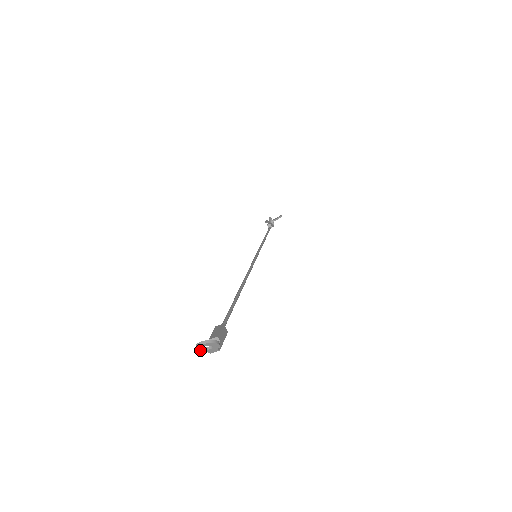
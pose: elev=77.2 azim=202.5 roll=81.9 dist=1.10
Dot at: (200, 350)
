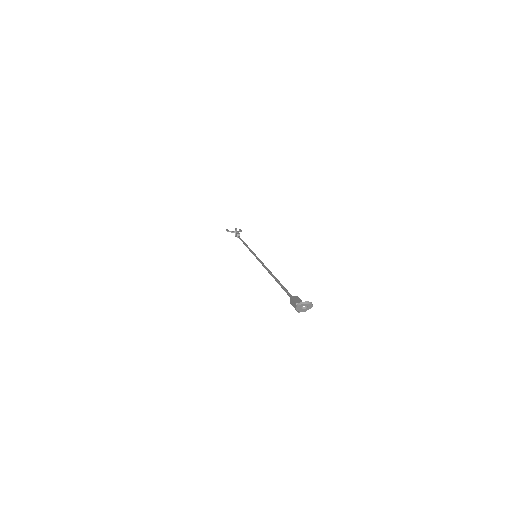
Dot at: (298, 307)
